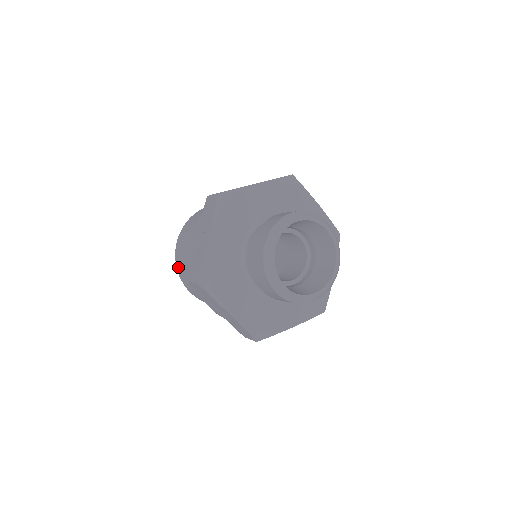
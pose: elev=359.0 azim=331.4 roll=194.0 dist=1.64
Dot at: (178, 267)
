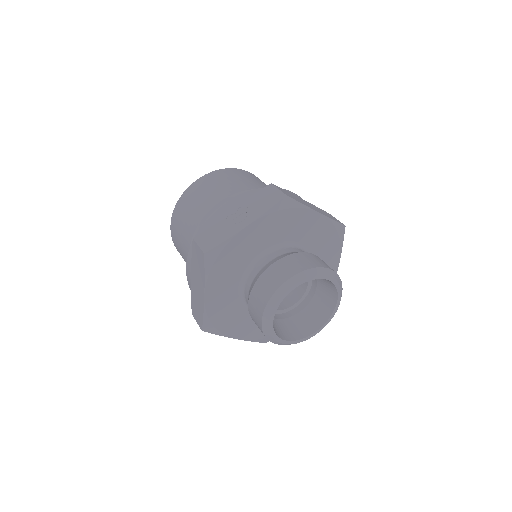
Dot at: (181, 201)
